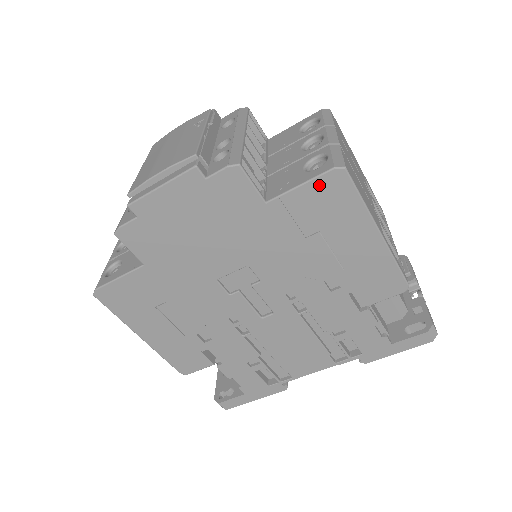
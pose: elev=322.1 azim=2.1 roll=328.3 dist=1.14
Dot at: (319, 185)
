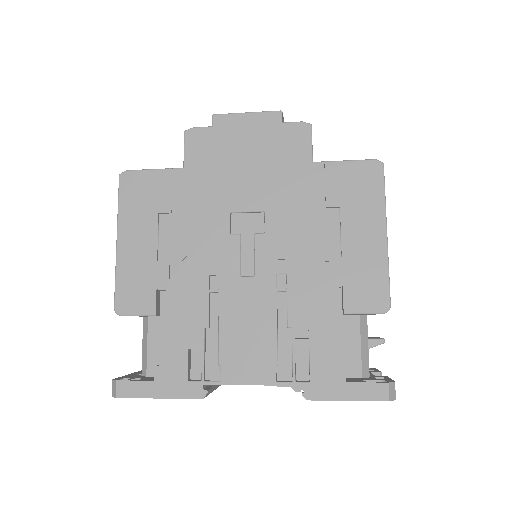
Dot at: (358, 167)
